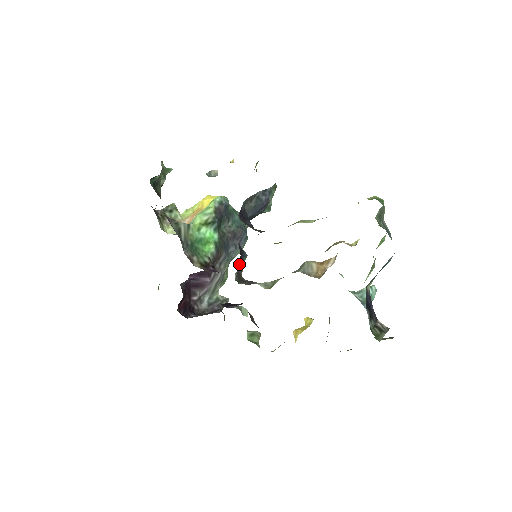
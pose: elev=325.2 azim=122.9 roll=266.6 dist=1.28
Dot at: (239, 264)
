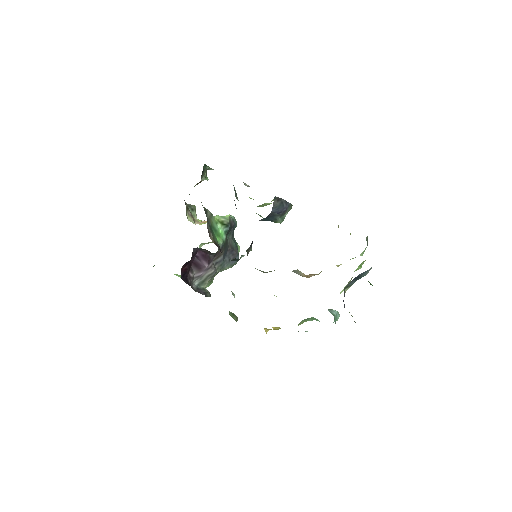
Dot at: occluded
